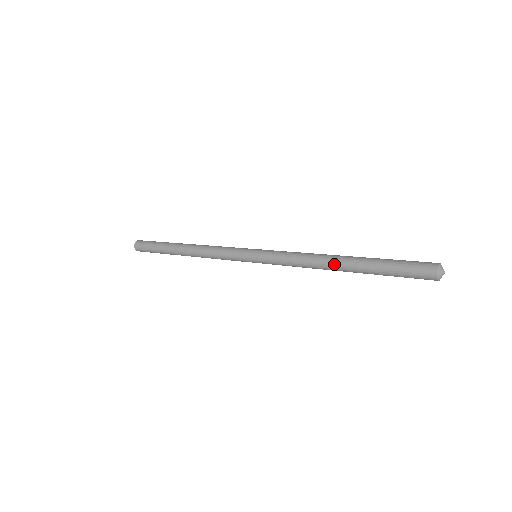
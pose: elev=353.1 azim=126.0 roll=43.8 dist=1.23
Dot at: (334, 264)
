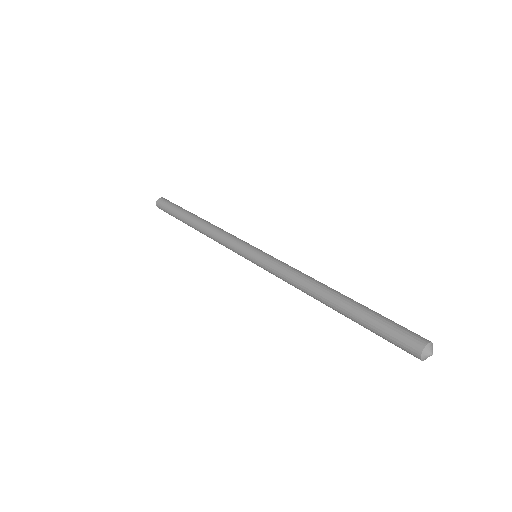
Dot at: occluded
